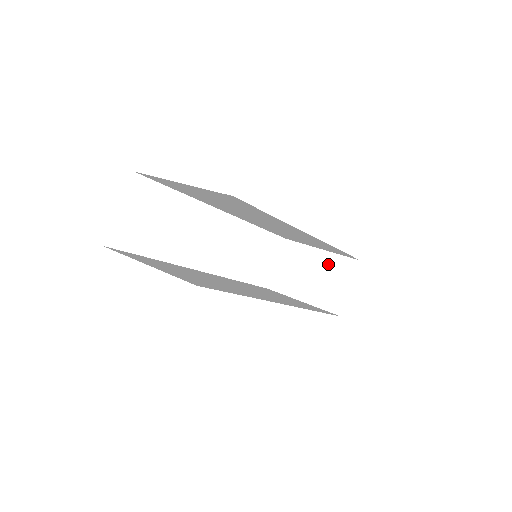
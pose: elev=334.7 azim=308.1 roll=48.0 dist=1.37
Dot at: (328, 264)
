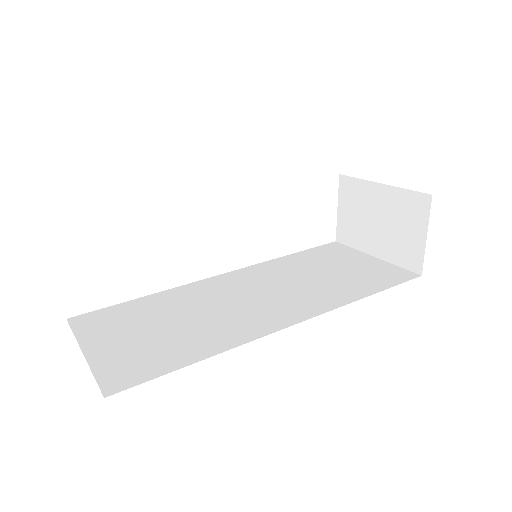
Dot at: (393, 204)
